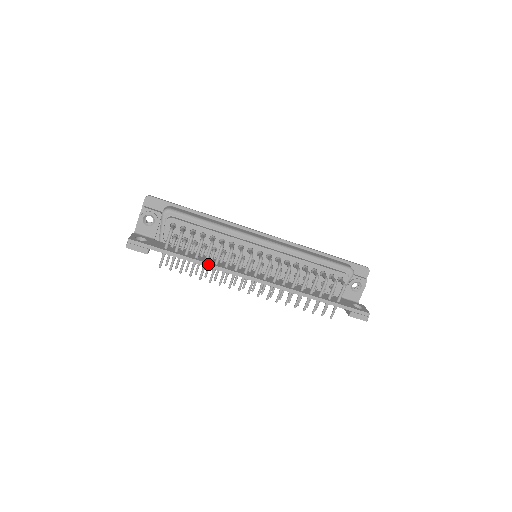
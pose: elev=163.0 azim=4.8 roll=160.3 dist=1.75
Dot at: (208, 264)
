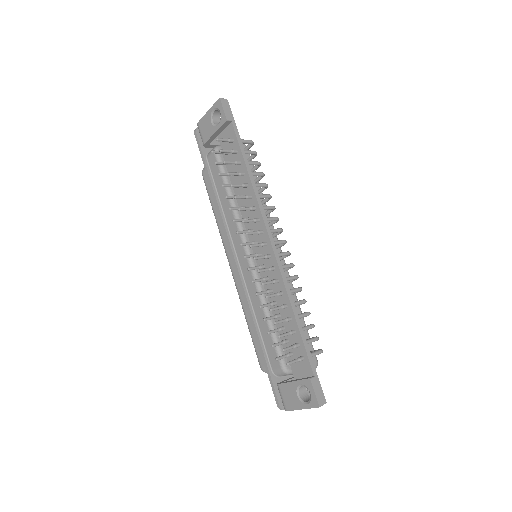
Dot at: (255, 185)
